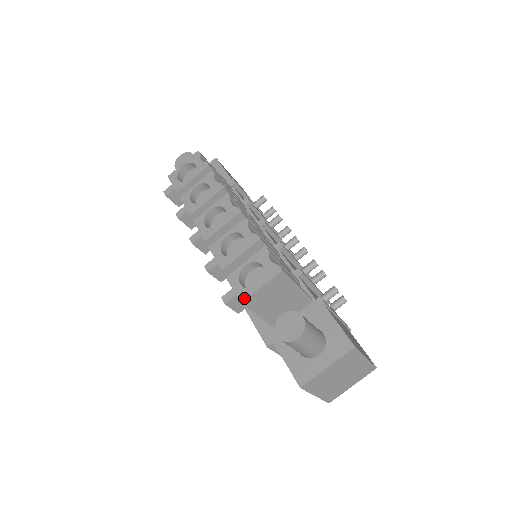
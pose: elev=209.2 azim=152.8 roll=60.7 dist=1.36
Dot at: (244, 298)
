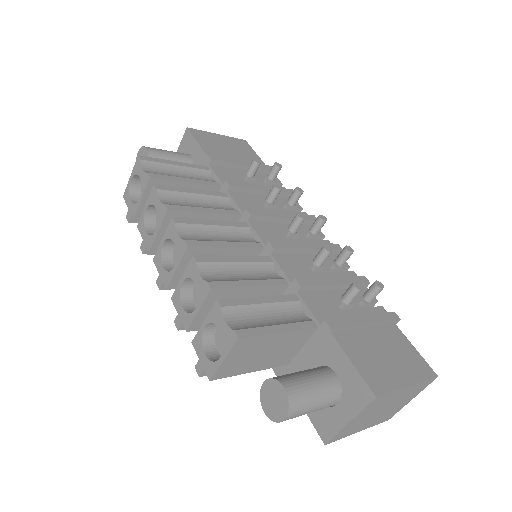
Dot at: (211, 374)
